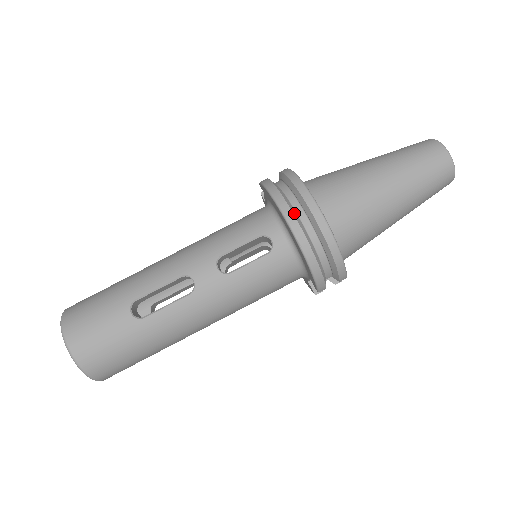
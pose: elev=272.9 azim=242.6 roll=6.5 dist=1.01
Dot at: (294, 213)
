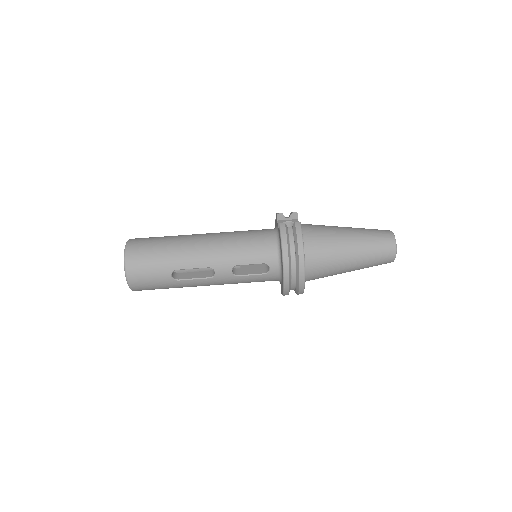
Dot at: (290, 270)
